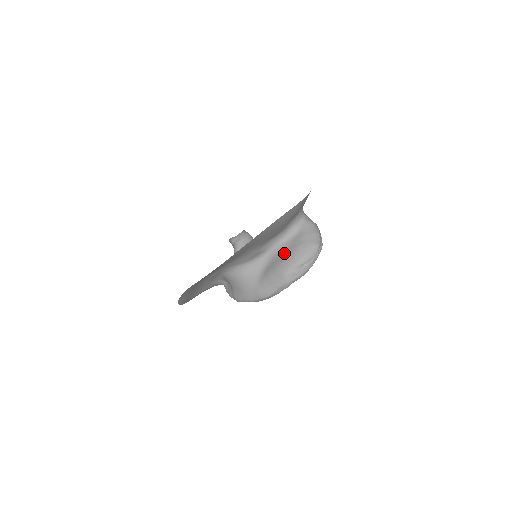
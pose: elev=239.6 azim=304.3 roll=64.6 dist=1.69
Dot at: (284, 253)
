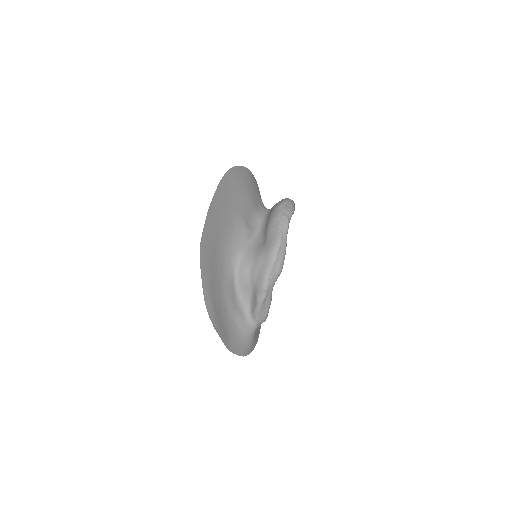
Dot at: (268, 217)
